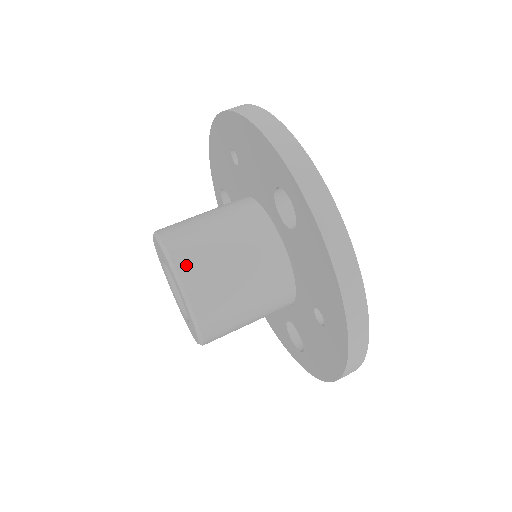
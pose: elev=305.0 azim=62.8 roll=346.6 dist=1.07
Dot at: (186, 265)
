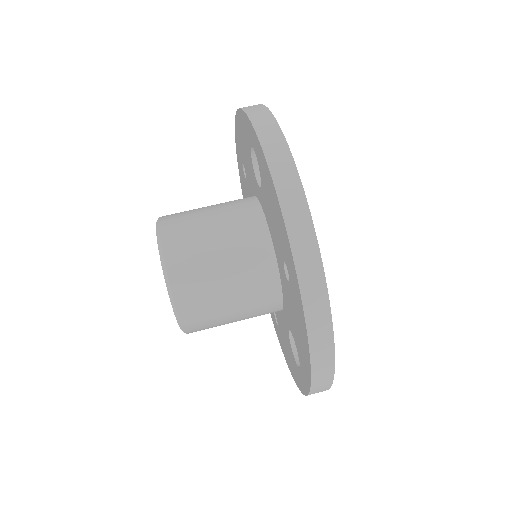
Dot at: (169, 225)
